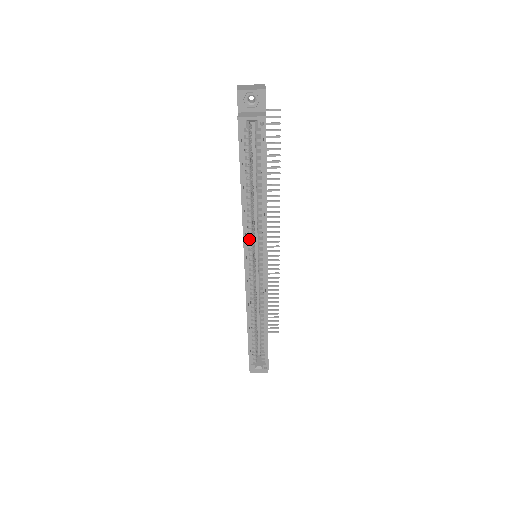
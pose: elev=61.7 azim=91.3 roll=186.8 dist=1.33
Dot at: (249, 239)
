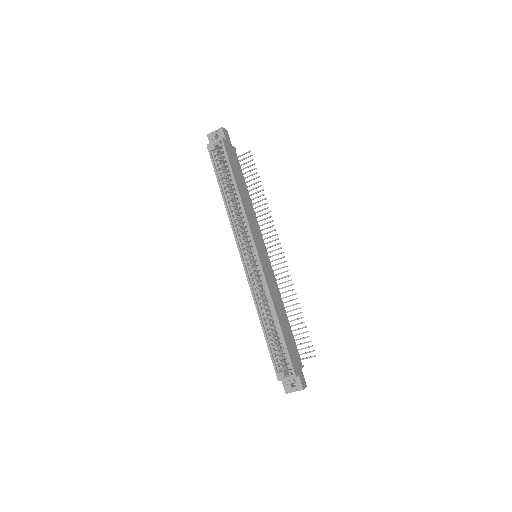
Dot at: (238, 232)
